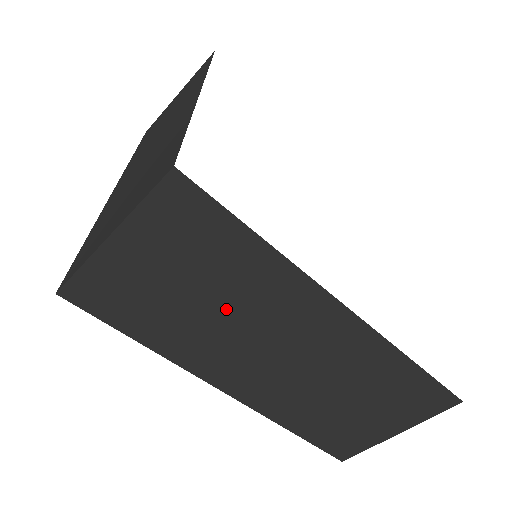
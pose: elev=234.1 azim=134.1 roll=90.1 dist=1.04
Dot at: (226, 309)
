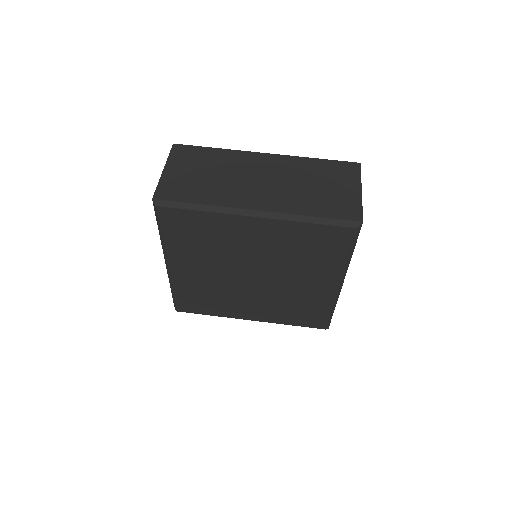
Dot at: (223, 174)
